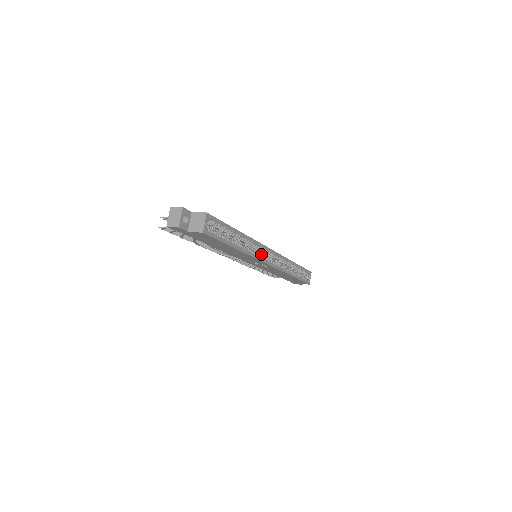
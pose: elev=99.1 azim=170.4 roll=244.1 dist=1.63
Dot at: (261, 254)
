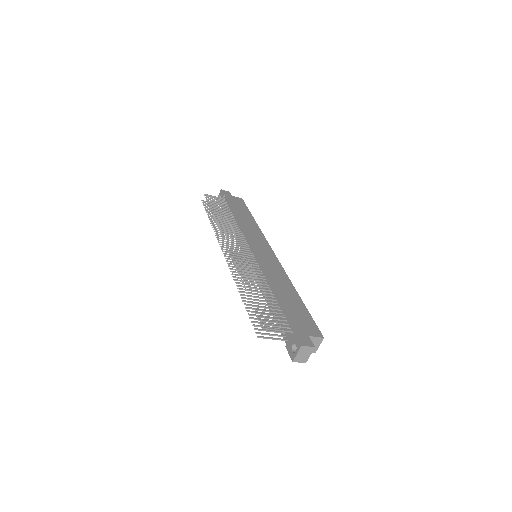
Dot at: occluded
